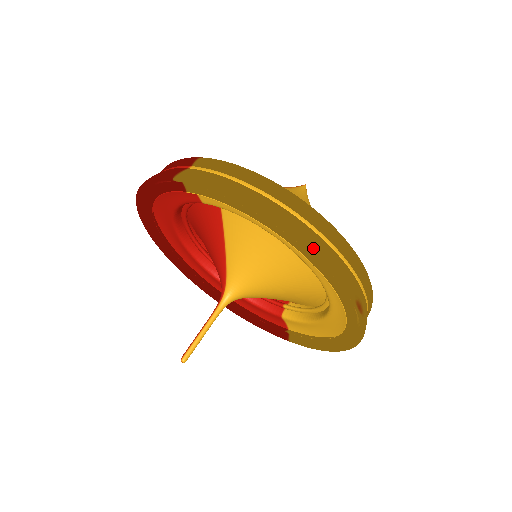
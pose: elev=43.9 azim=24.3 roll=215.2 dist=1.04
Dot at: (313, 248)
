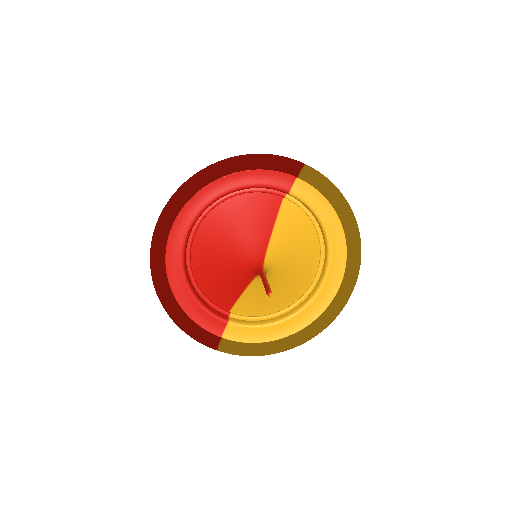
Dot at: (360, 246)
